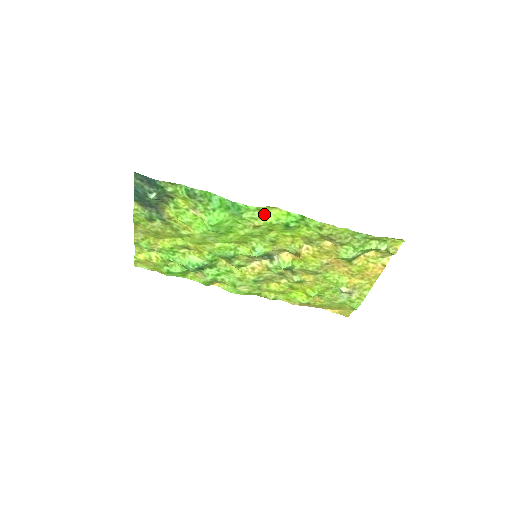
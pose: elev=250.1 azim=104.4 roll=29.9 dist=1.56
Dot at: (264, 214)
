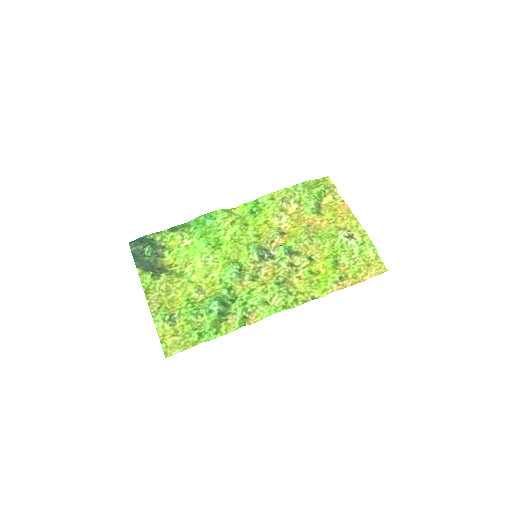
Dot at: (231, 213)
